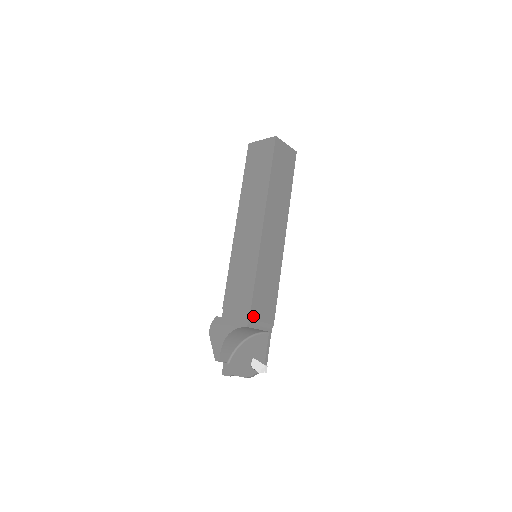
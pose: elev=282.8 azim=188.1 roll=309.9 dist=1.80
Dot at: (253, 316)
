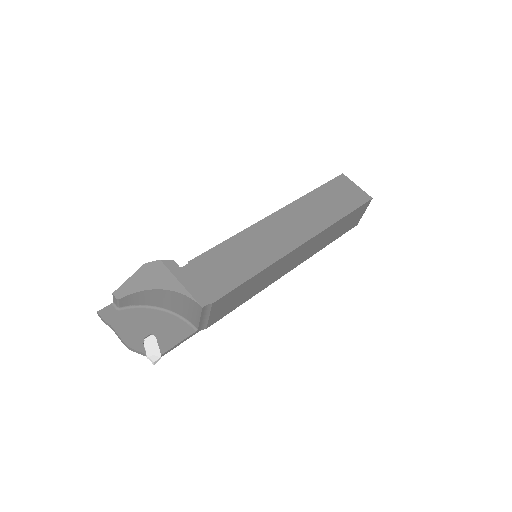
Dot at: (215, 304)
